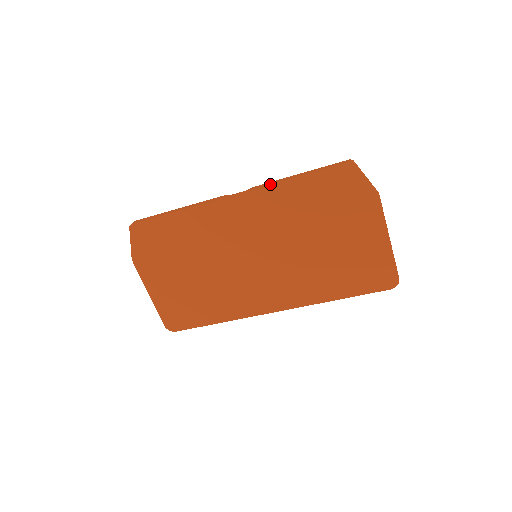
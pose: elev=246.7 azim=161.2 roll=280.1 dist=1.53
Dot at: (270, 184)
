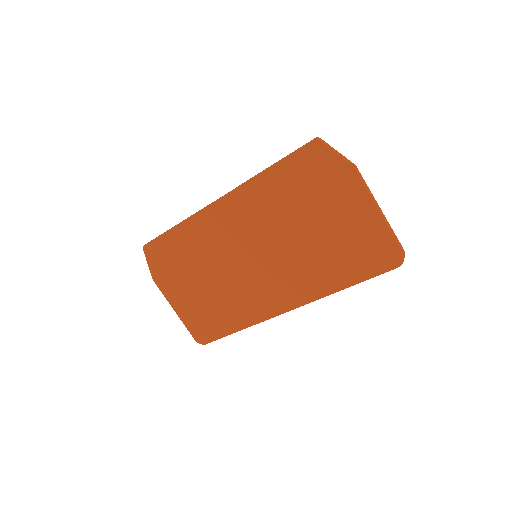
Dot at: (247, 181)
